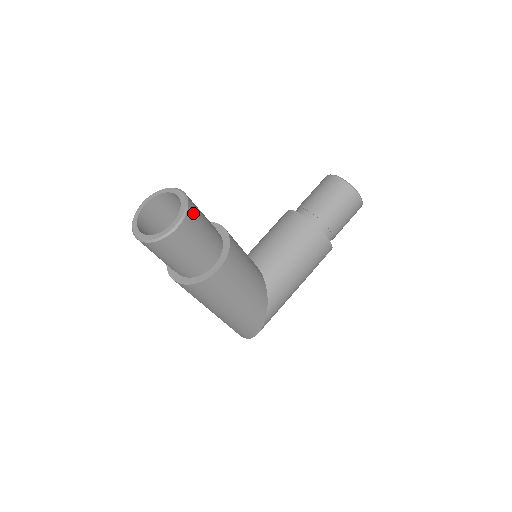
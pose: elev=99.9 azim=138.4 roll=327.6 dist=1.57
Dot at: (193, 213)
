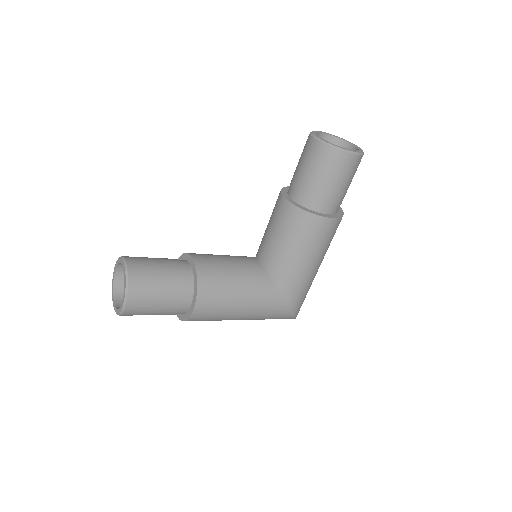
Dot at: (137, 282)
